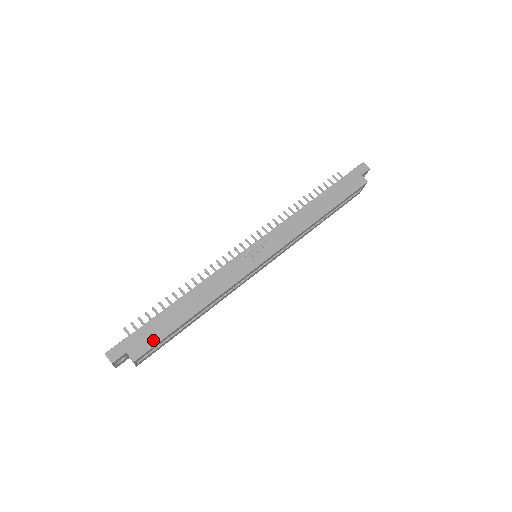
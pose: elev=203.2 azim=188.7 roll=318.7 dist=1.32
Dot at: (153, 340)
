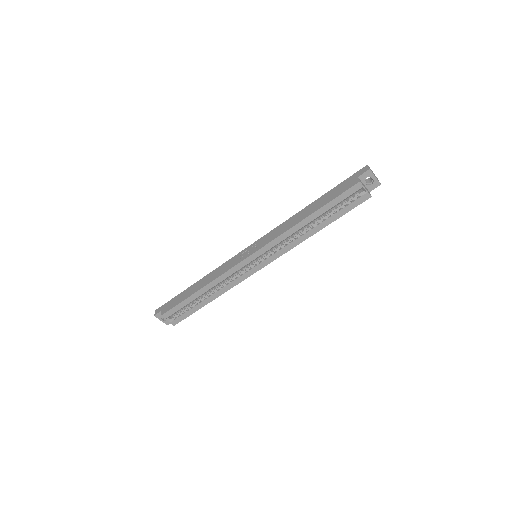
Dot at: (173, 305)
